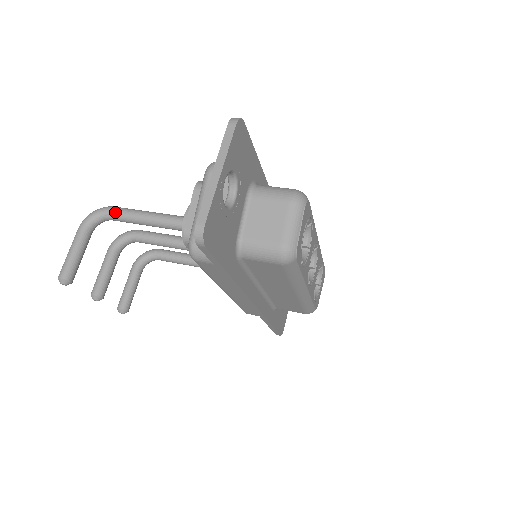
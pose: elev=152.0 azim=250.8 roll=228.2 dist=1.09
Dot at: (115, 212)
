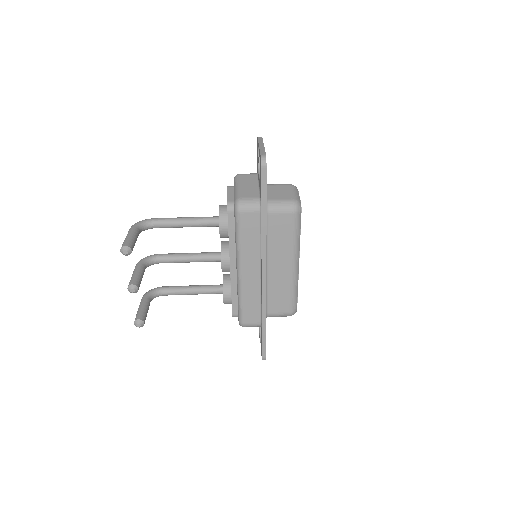
Dot at: (159, 219)
